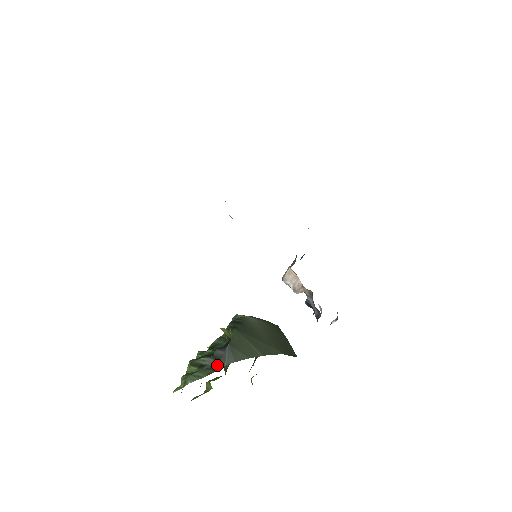
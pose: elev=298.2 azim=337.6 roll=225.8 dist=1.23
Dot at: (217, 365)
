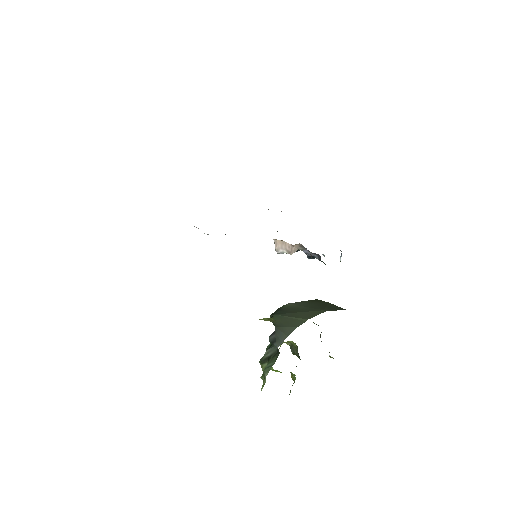
Dot at: (276, 347)
